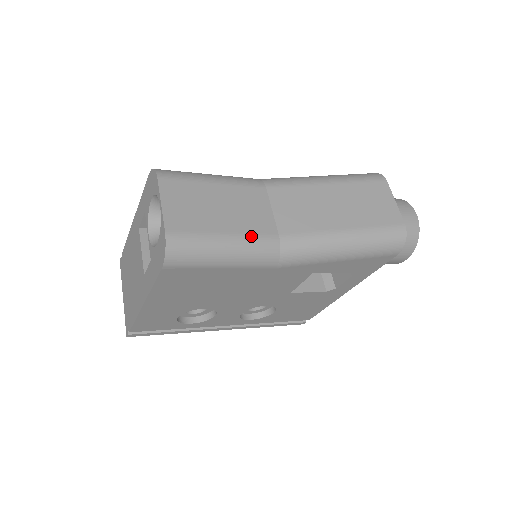
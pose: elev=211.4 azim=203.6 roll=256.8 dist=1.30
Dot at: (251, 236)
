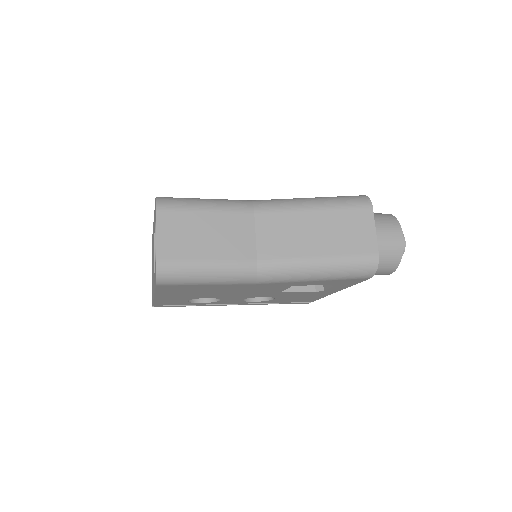
Dot at: (231, 262)
